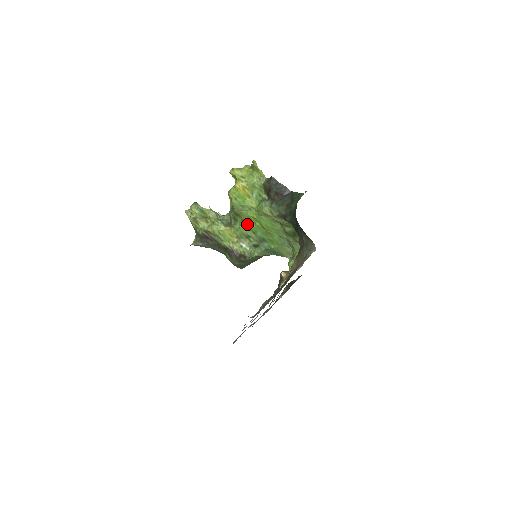
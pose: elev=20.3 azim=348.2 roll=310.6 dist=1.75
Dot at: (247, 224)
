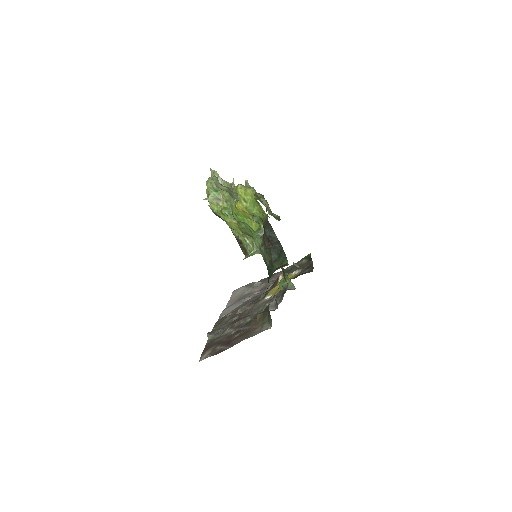
Dot at: occluded
